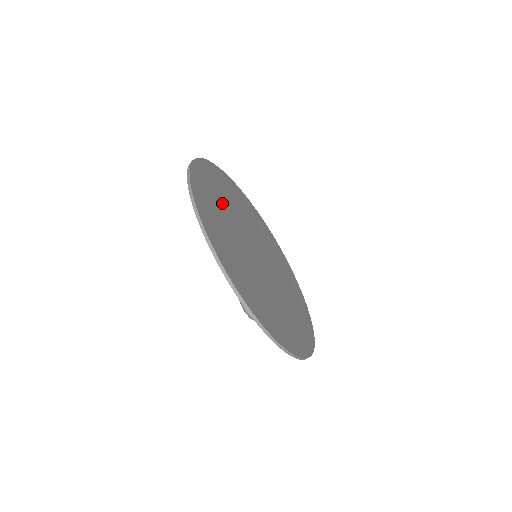
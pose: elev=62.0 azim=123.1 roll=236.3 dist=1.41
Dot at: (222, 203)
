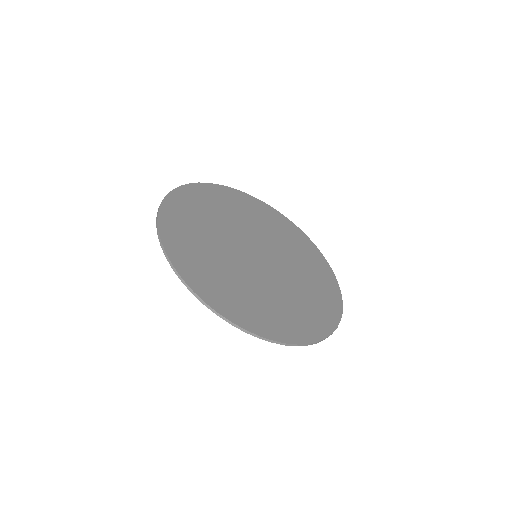
Dot at: (203, 230)
